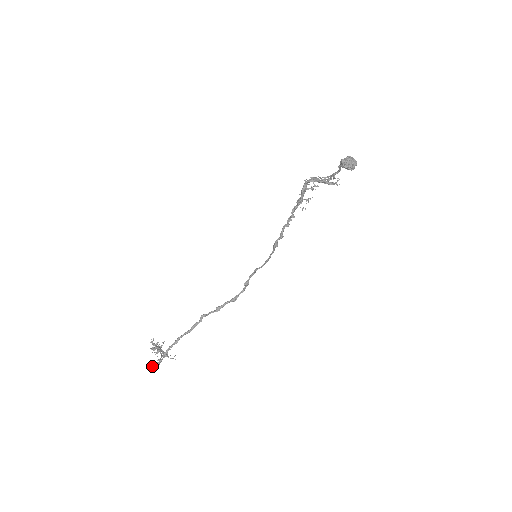
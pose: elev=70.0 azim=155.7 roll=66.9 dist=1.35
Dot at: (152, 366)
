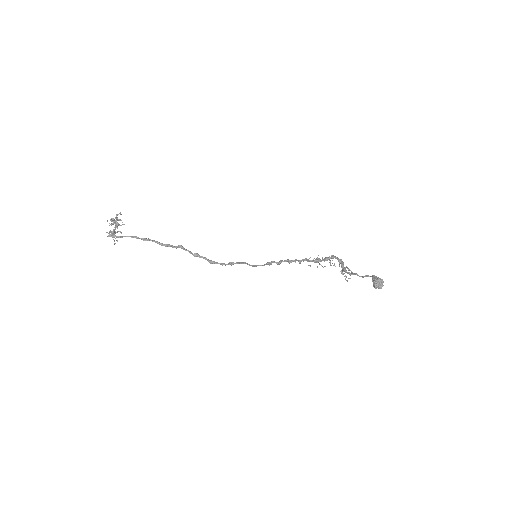
Dot at: (107, 232)
